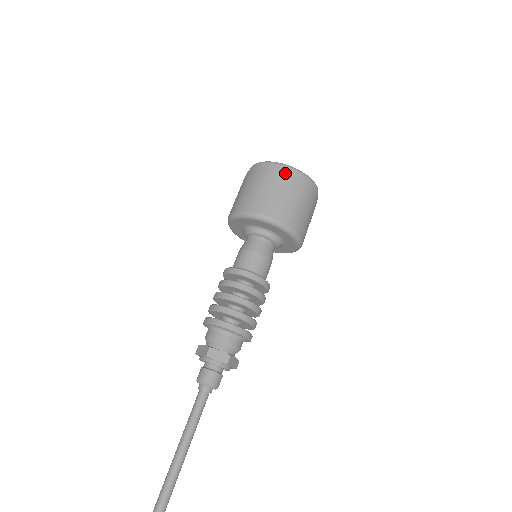
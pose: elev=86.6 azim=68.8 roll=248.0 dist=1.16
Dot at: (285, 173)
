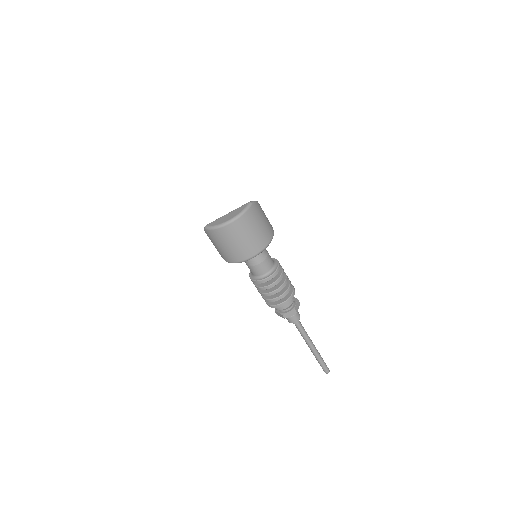
Dot at: (231, 229)
